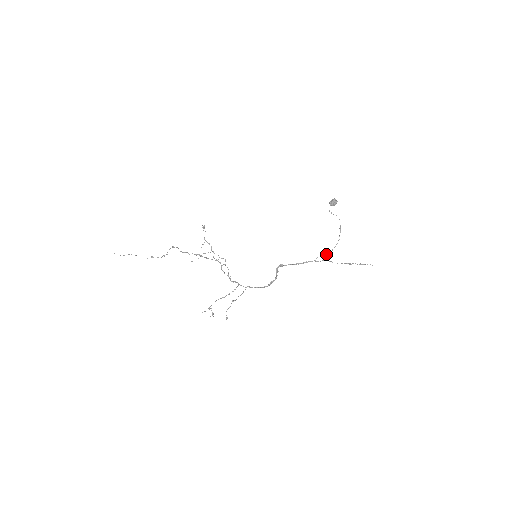
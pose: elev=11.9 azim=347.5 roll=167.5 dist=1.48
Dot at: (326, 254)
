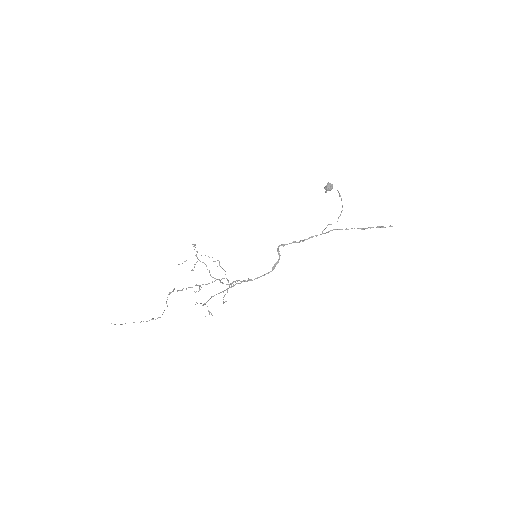
Dot at: occluded
